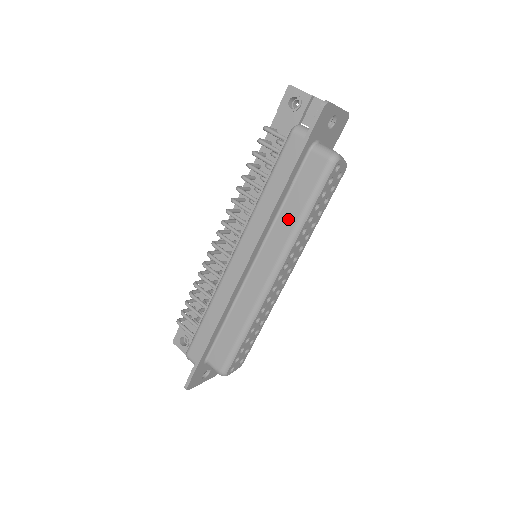
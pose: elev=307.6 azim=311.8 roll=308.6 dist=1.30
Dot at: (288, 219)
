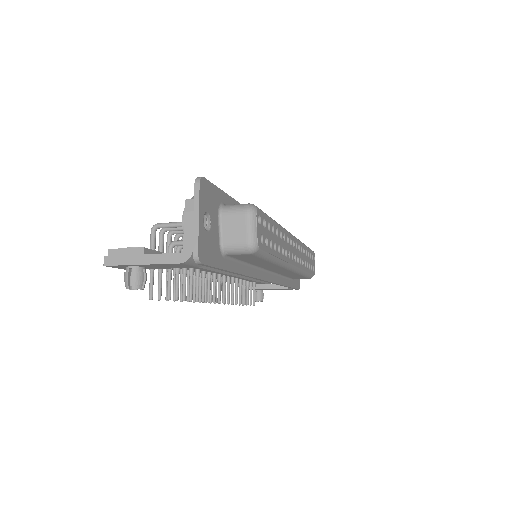
Dot at: occluded
